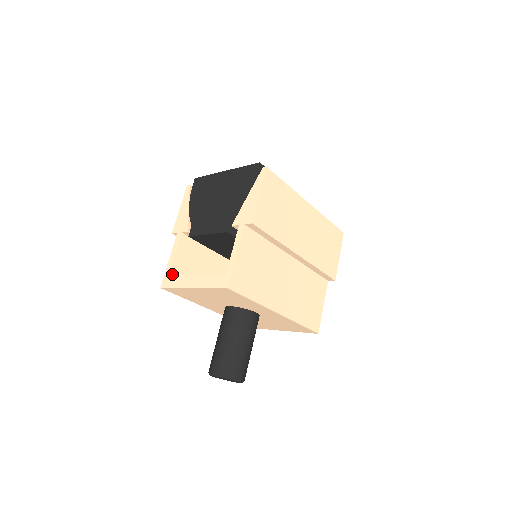
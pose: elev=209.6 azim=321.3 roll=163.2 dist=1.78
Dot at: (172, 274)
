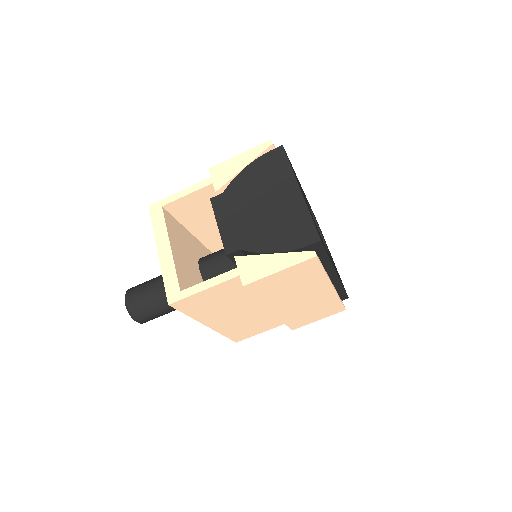
Dot at: (169, 206)
